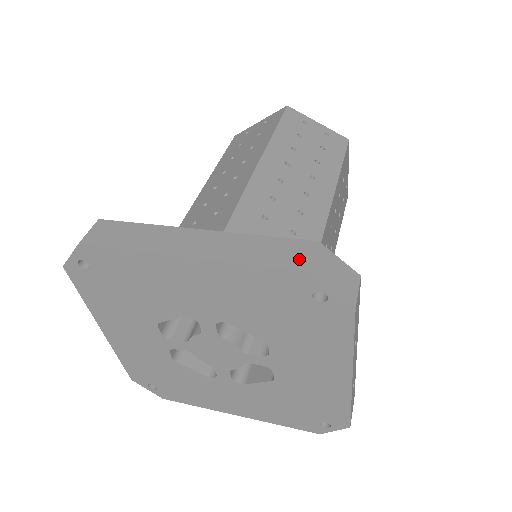
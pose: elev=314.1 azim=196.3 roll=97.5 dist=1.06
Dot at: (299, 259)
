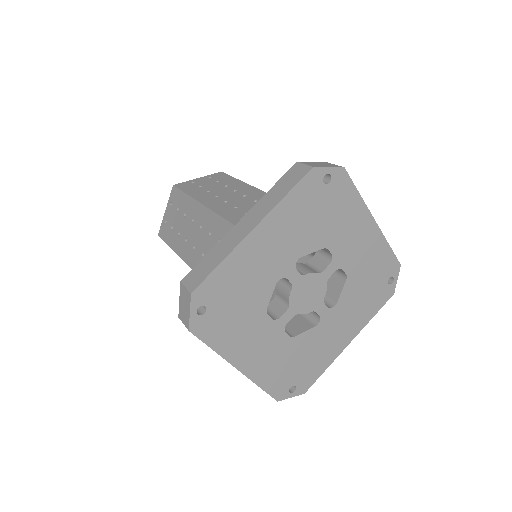
Dot at: (301, 171)
